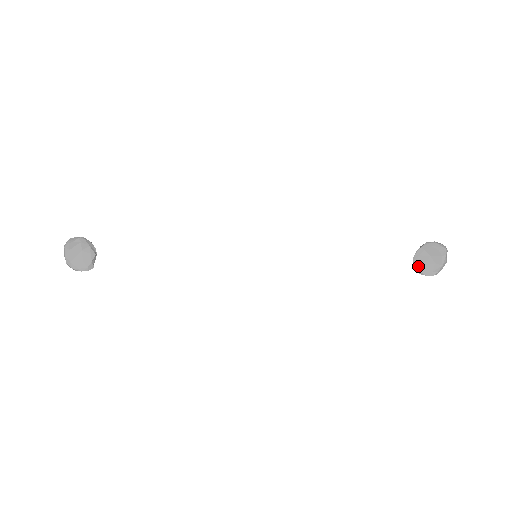
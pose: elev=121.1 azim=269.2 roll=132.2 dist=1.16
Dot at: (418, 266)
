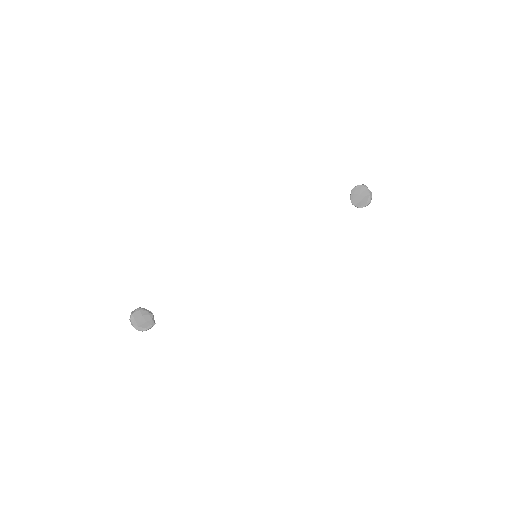
Dot at: (357, 205)
